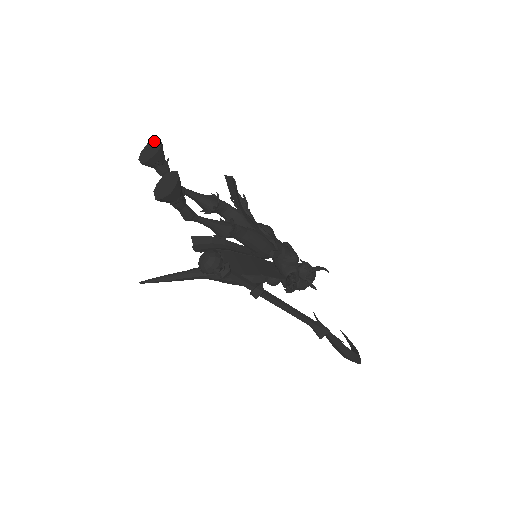
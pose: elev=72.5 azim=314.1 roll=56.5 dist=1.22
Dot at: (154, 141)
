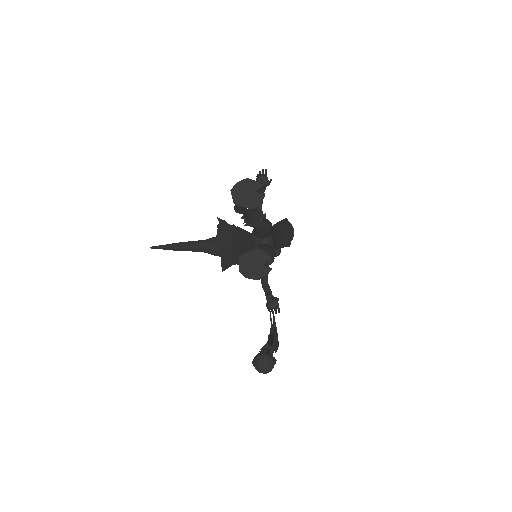
Dot at: (257, 185)
